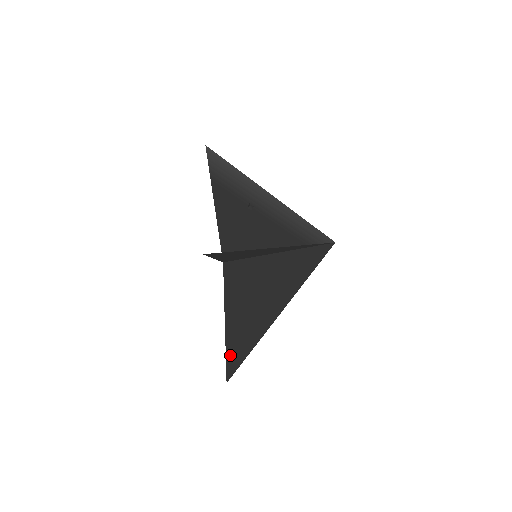
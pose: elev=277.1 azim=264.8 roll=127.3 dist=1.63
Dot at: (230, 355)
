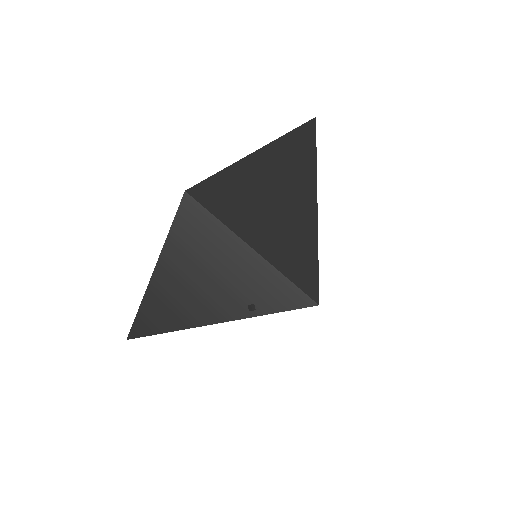
Dot at: (206, 186)
